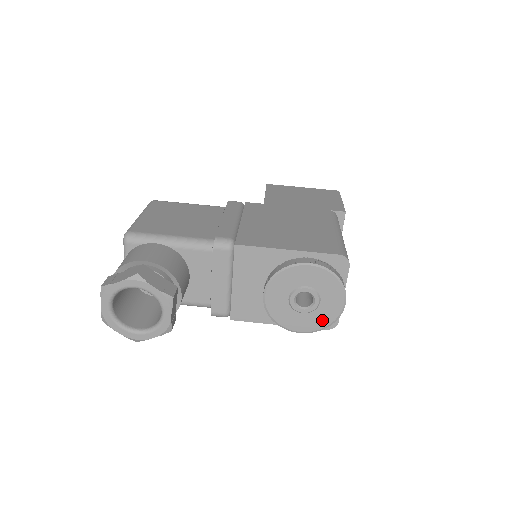
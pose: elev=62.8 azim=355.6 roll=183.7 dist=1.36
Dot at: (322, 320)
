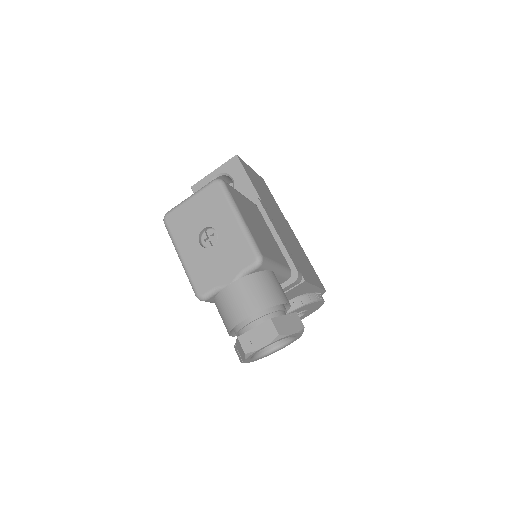
Dot at: occluded
